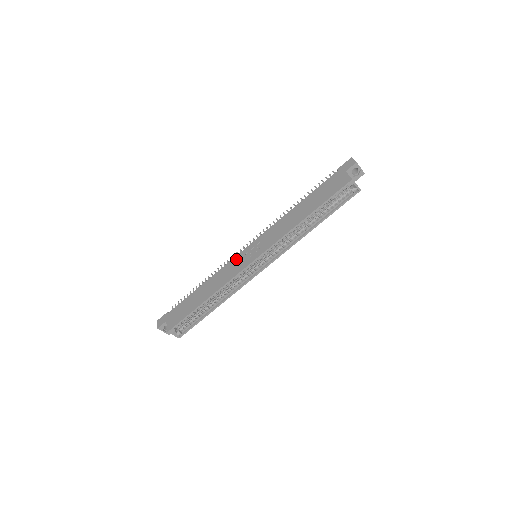
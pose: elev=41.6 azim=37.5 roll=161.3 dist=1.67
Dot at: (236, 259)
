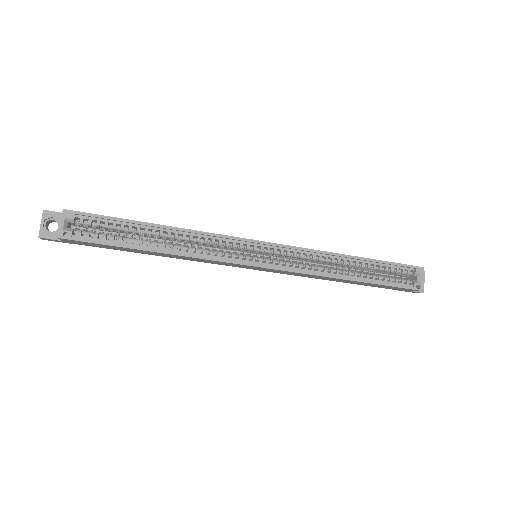
Dot at: occluded
